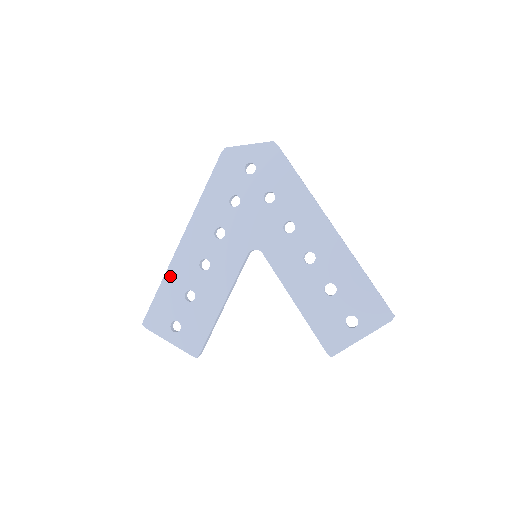
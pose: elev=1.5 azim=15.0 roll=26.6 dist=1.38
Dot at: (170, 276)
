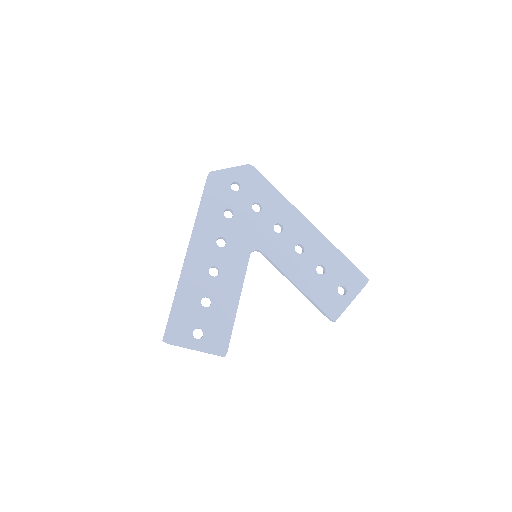
Dot at: (182, 288)
